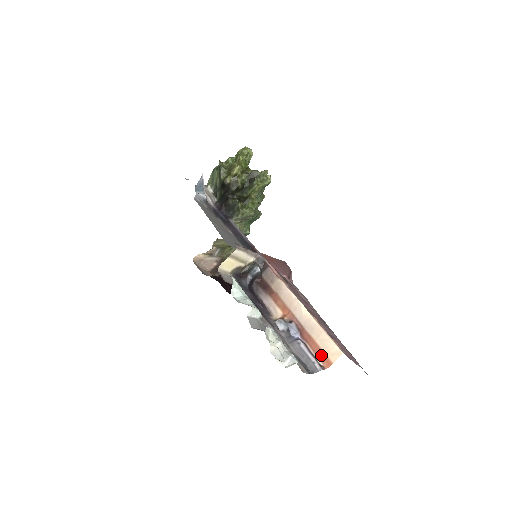
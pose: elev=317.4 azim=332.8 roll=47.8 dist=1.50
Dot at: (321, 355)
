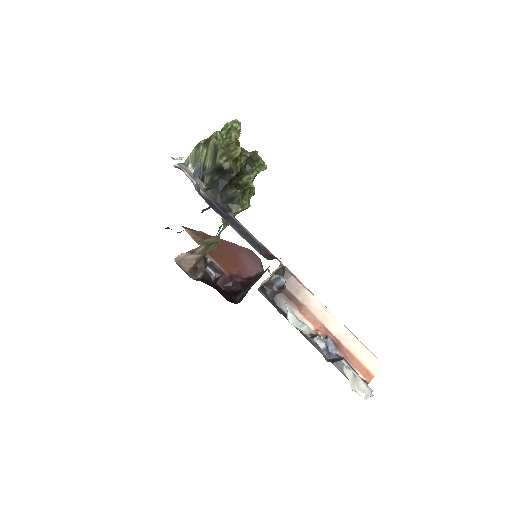
Dot at: (362, 369)
